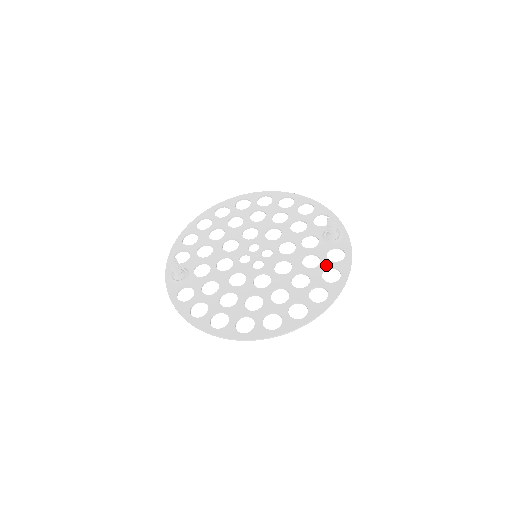
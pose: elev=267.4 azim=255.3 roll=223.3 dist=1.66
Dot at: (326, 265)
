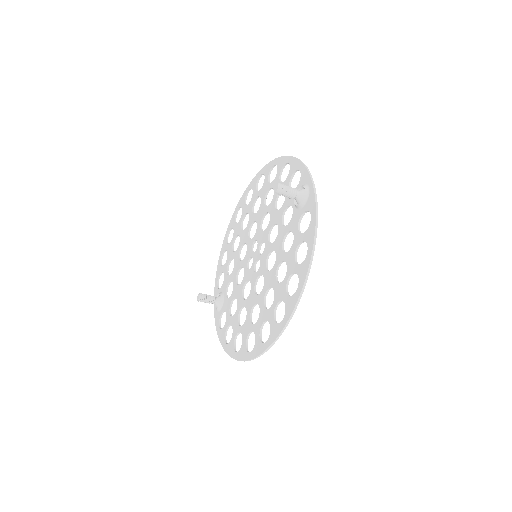
Dot at: (297, 241)
